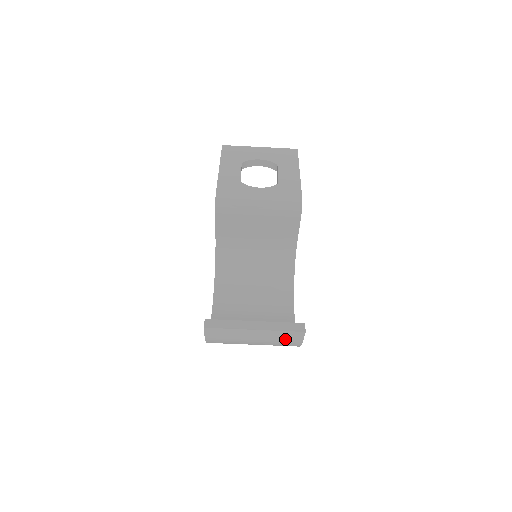
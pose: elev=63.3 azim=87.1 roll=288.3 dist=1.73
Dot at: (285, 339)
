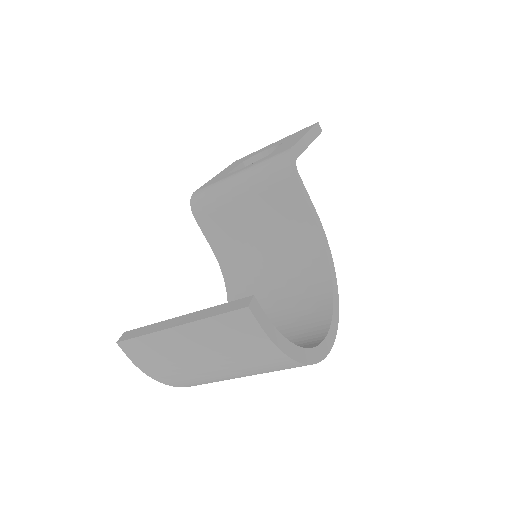
Dot at: (235, 337)
